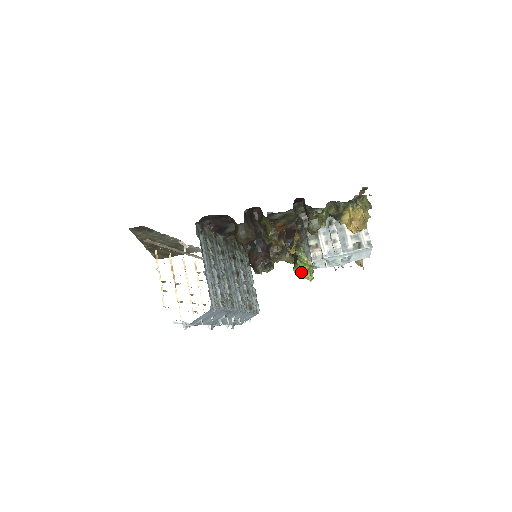
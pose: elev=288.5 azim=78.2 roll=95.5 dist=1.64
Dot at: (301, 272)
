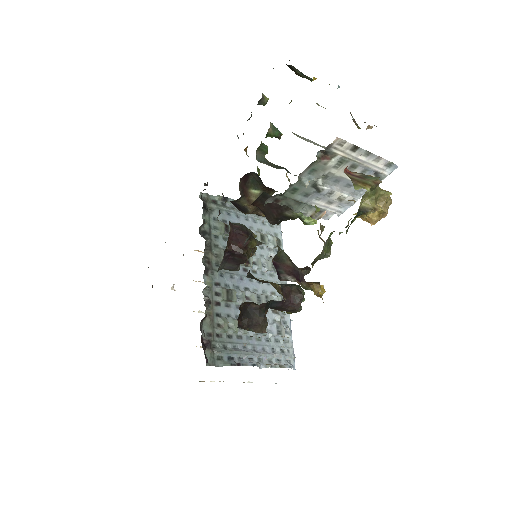
Dot at: occluded
